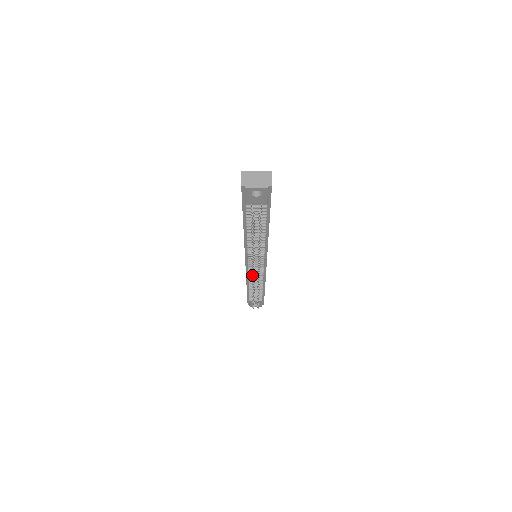
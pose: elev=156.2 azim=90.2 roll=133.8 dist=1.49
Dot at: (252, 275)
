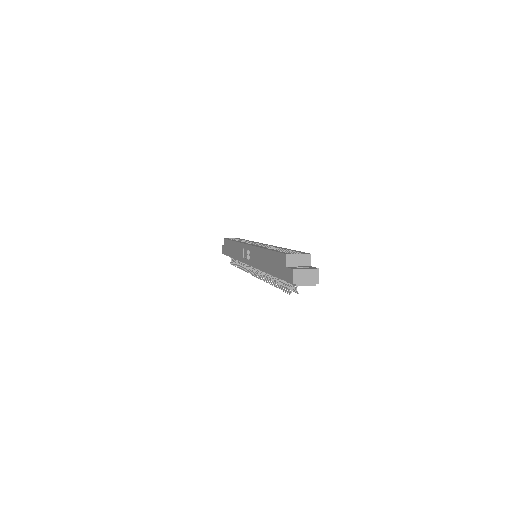
Dot at: (252, 275)
